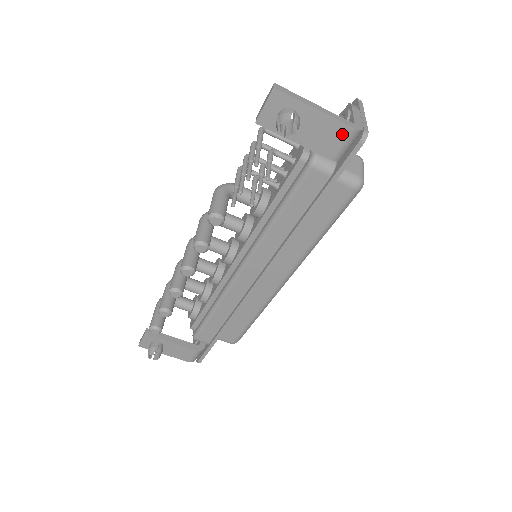
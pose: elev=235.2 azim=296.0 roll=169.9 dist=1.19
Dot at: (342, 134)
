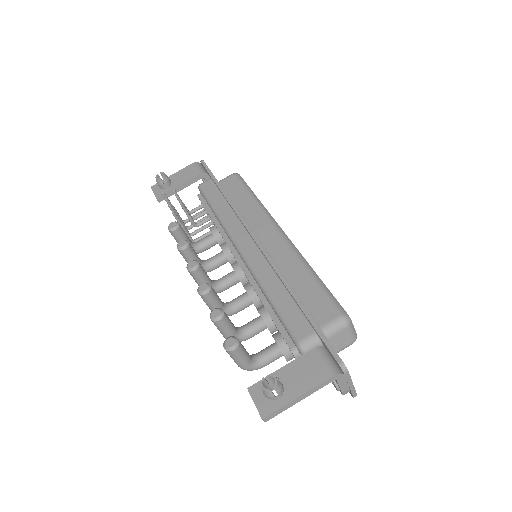
Dot at: (192, 167)
